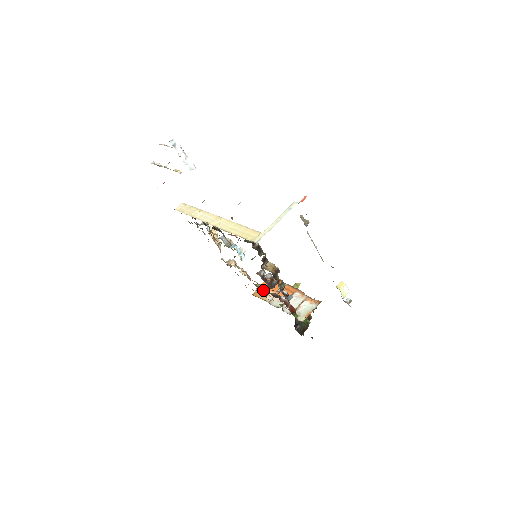
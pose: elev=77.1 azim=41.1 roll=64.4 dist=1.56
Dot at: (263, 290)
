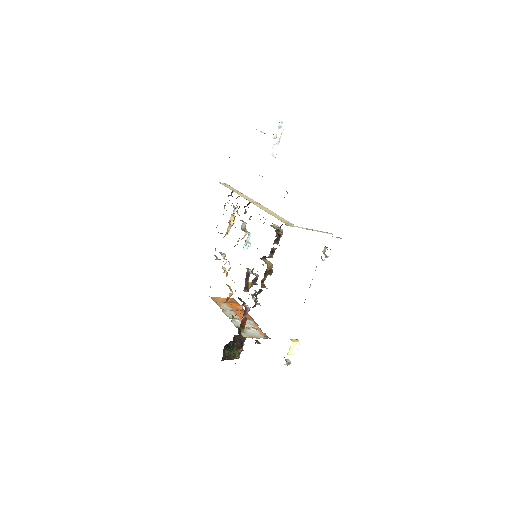
Dot at: (222, 301)
